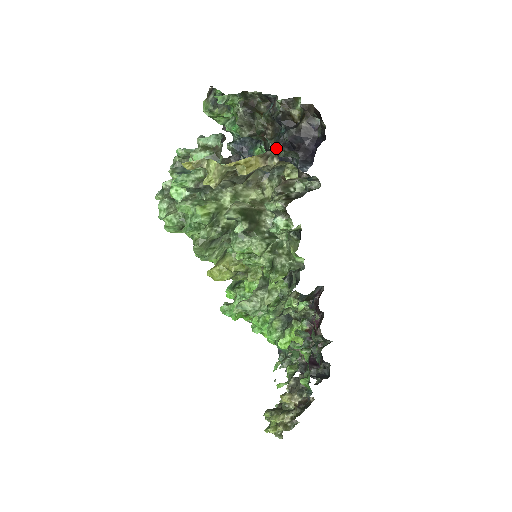
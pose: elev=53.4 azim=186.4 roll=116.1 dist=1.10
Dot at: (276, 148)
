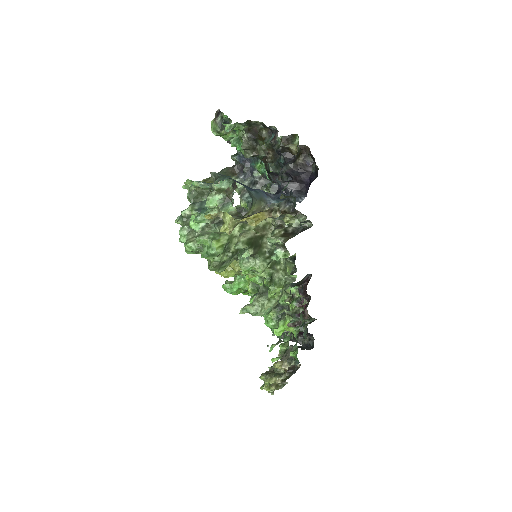
Dot at: (276, 172)
